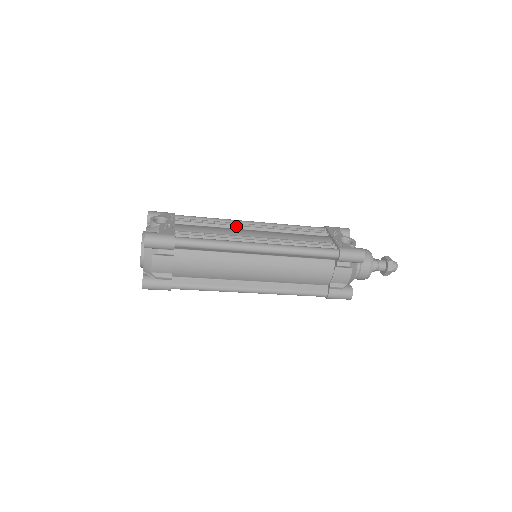
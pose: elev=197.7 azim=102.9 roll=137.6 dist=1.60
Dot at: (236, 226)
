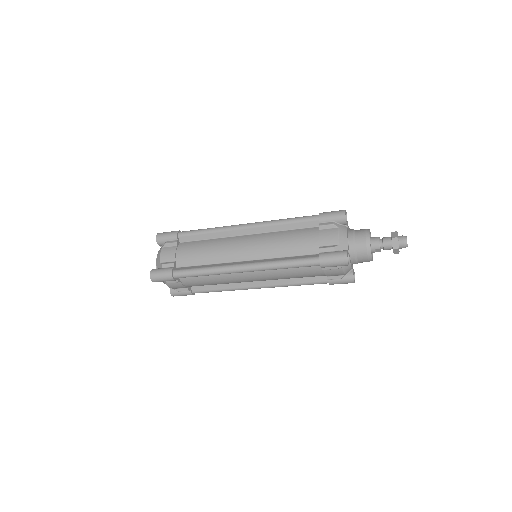
Dot at: occluded
